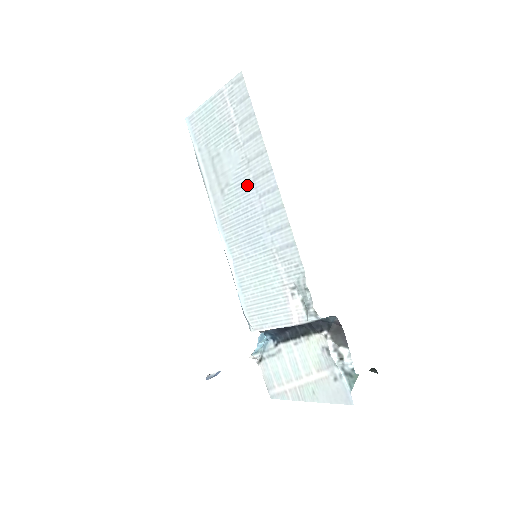
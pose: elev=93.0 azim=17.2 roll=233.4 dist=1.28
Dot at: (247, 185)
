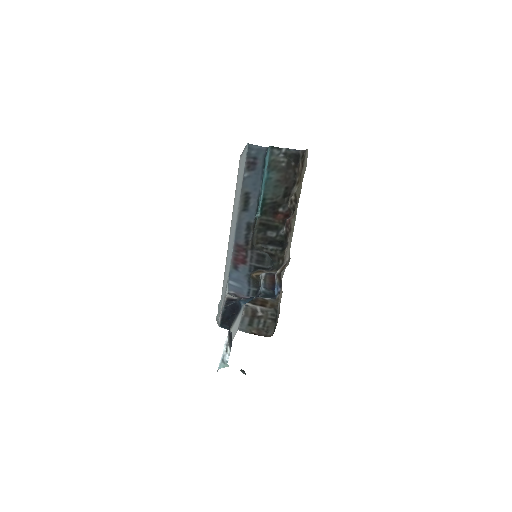
Dot at: occluded
